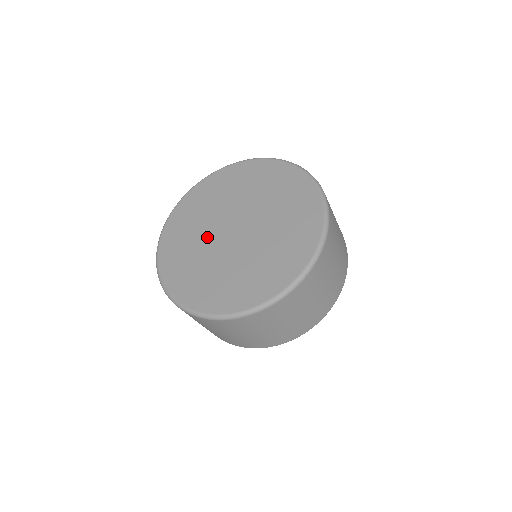
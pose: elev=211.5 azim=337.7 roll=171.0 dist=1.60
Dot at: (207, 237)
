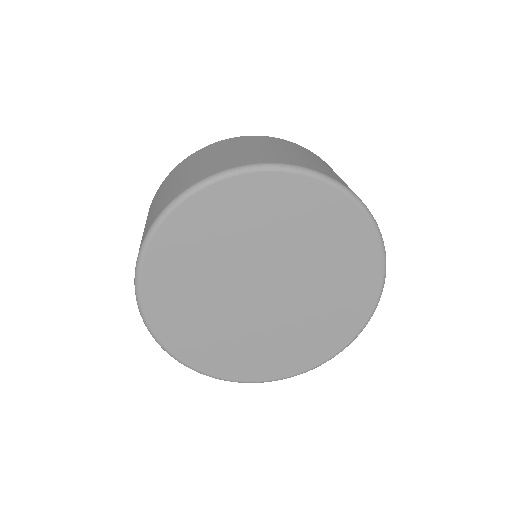
Dot at: (238, 262)
